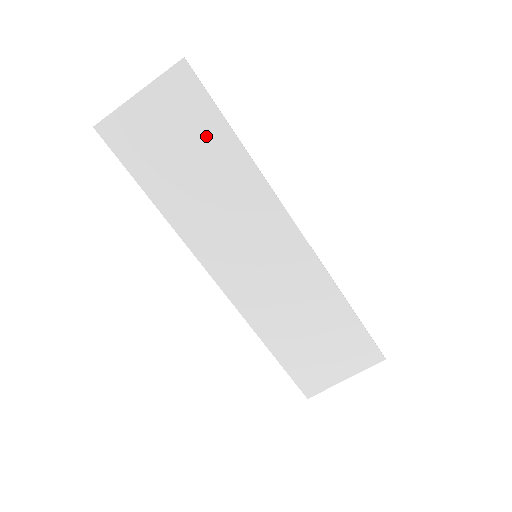
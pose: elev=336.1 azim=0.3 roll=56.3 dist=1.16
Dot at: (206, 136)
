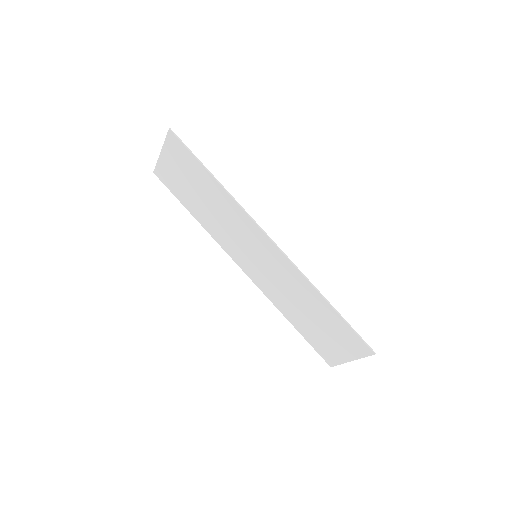
Dot at: (198, 176)
